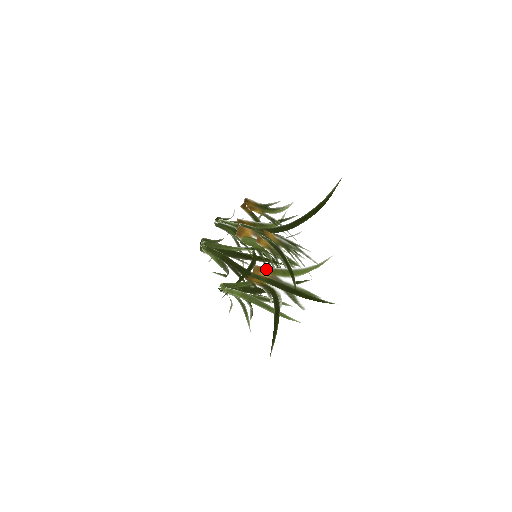
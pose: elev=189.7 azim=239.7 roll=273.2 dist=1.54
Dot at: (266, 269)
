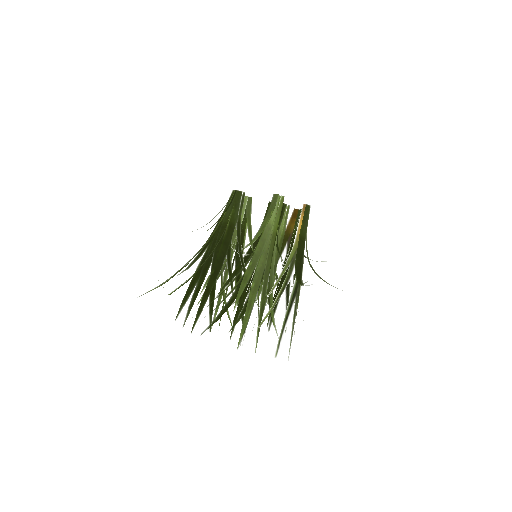
Dot at: occluded
